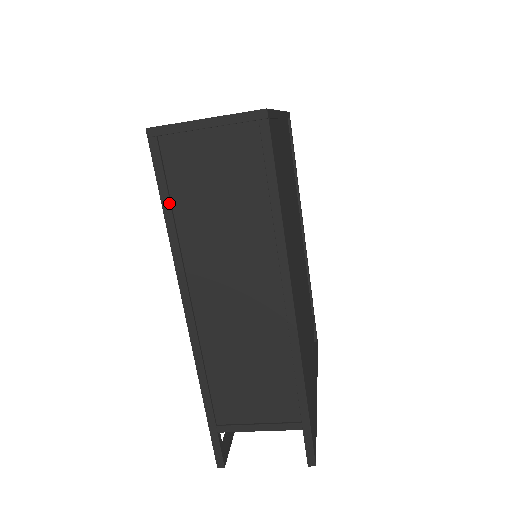
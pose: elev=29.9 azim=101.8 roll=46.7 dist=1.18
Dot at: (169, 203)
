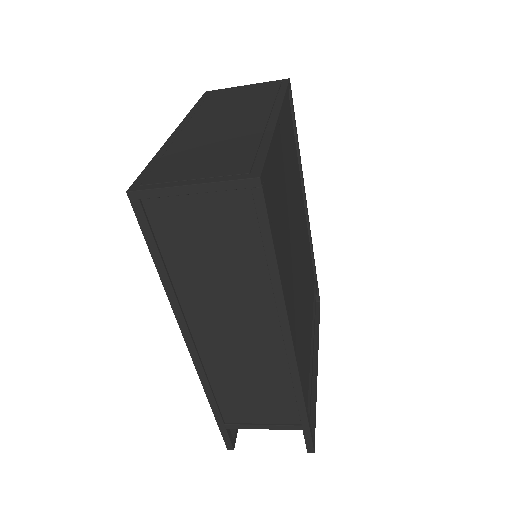
Dot at: (161, 260)
